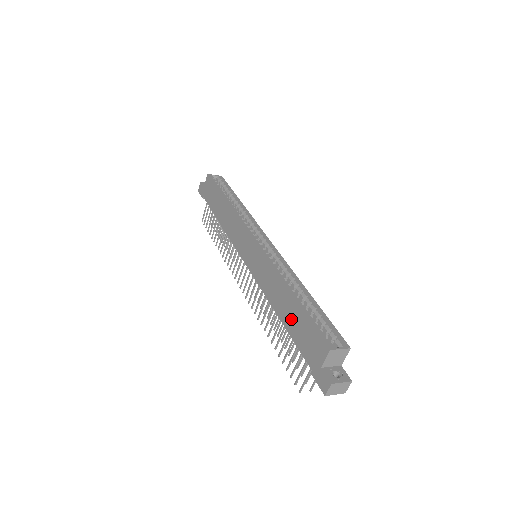
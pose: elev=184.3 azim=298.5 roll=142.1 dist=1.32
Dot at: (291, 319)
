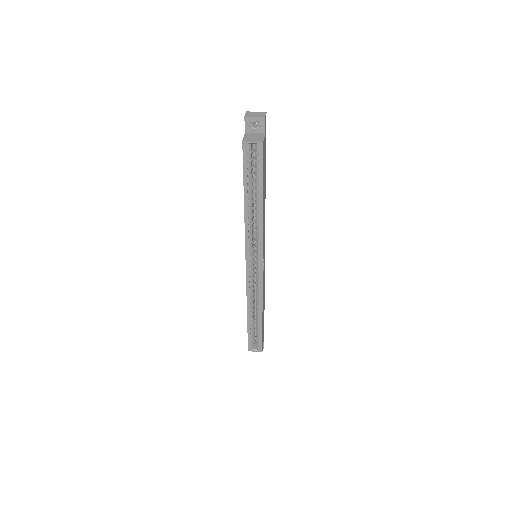
Dot at: occluded
